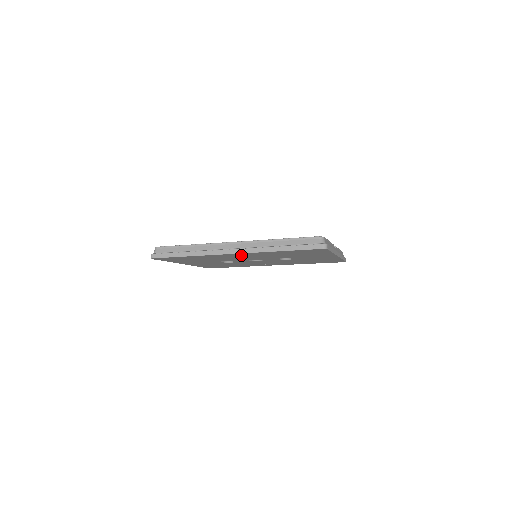
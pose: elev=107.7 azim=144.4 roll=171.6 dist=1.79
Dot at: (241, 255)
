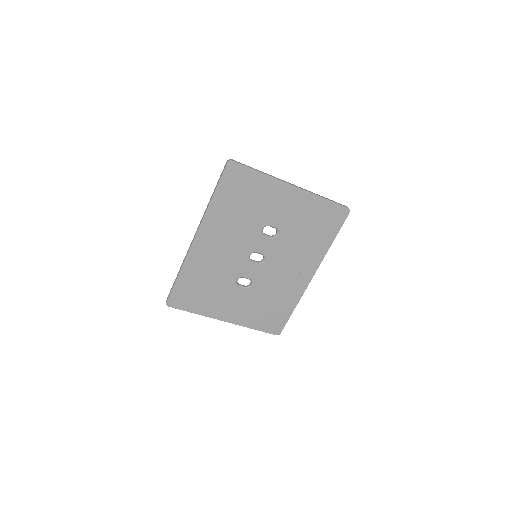
Dot at: (210, 240)
